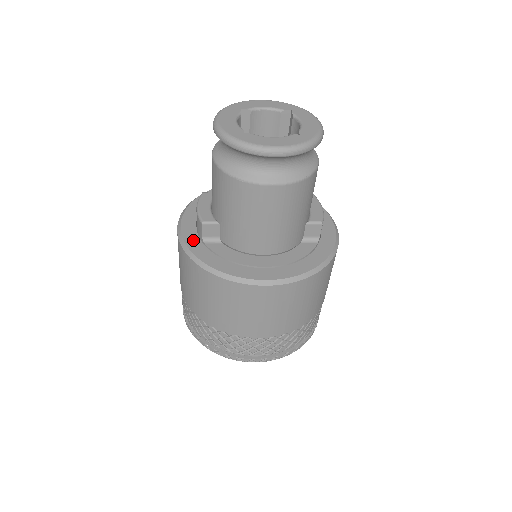
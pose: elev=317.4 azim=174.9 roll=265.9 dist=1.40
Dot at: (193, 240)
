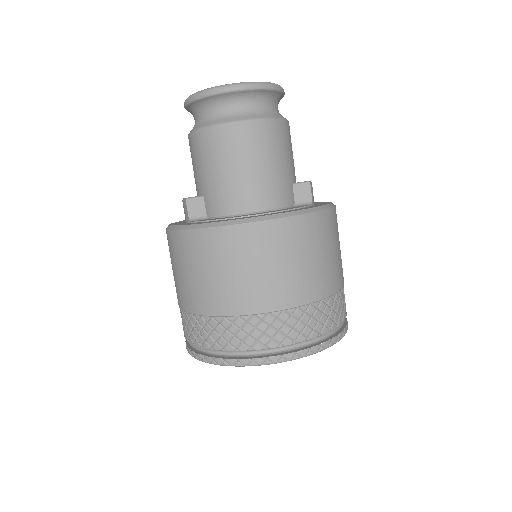
Dot at: occluded
